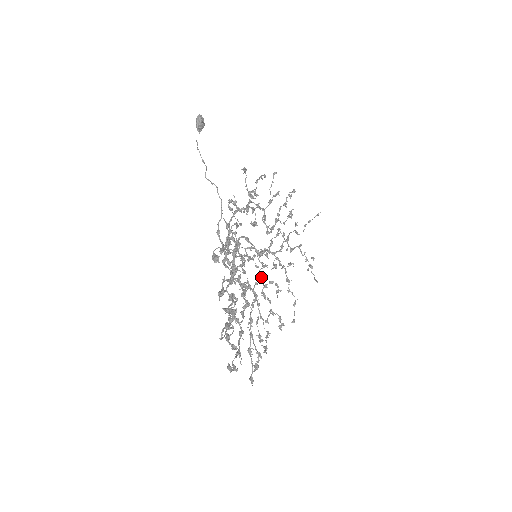
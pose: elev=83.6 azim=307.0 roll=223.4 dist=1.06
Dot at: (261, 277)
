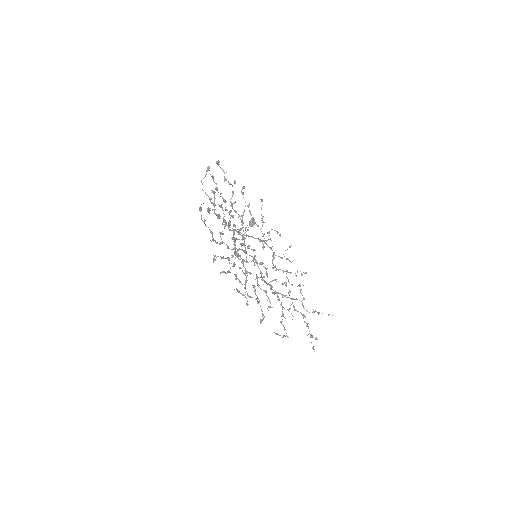
Dot at: (256, 275)
